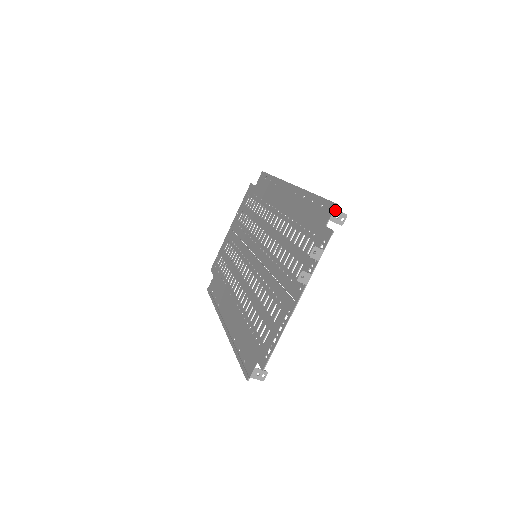
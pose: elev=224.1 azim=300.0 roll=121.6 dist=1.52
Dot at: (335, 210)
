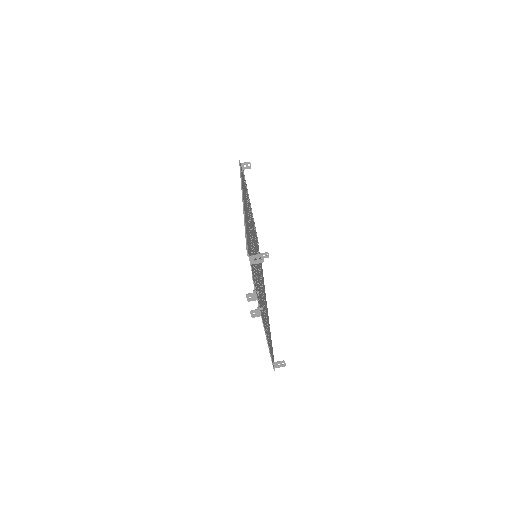
Dot at: (249, 257)
